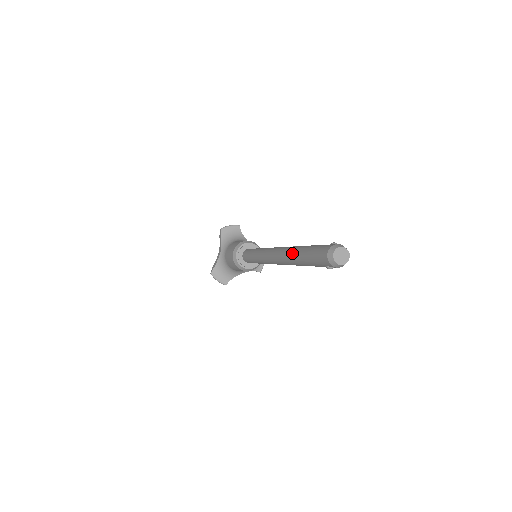
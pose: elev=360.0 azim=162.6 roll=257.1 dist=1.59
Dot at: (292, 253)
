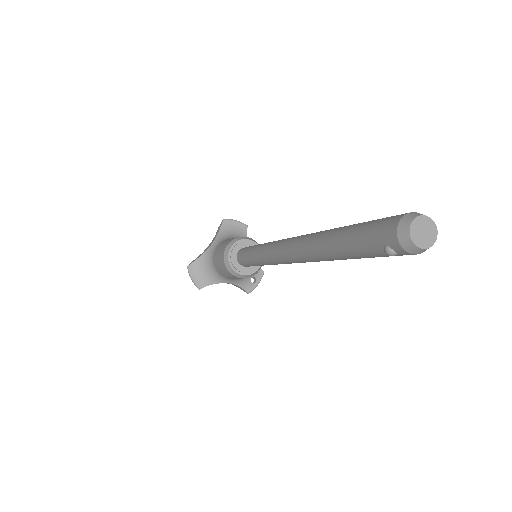
Dot at: (322, 234)
